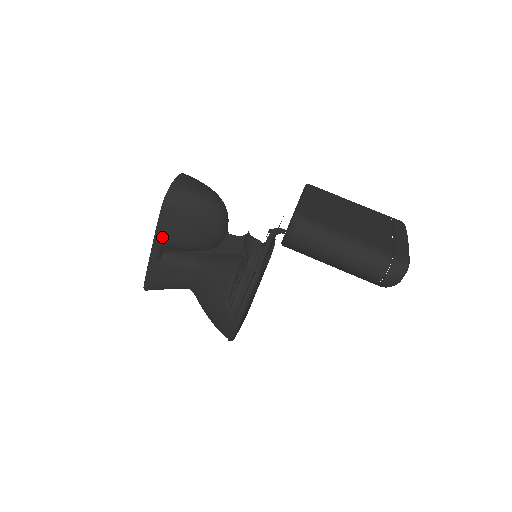
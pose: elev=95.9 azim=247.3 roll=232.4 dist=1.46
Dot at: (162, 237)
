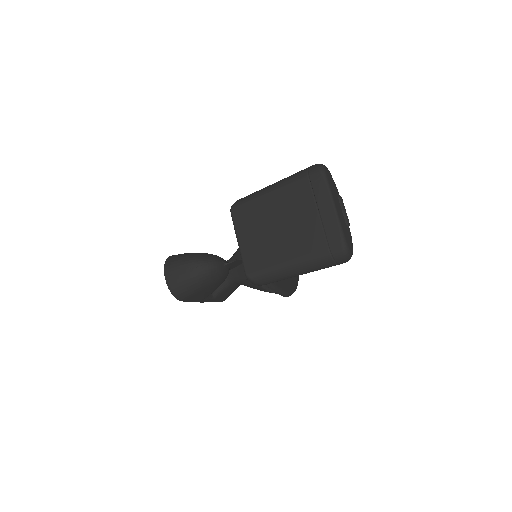
Dot at: (201, 300)
